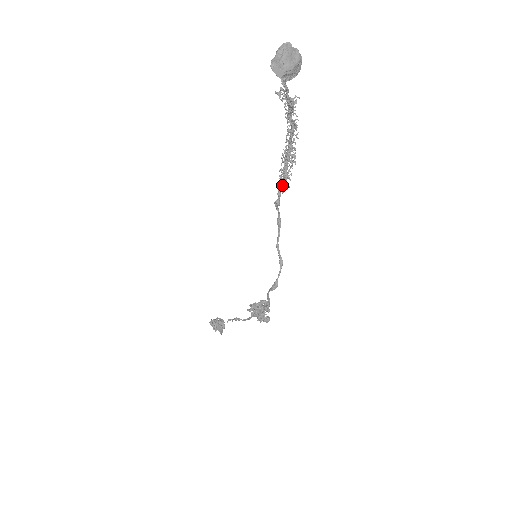
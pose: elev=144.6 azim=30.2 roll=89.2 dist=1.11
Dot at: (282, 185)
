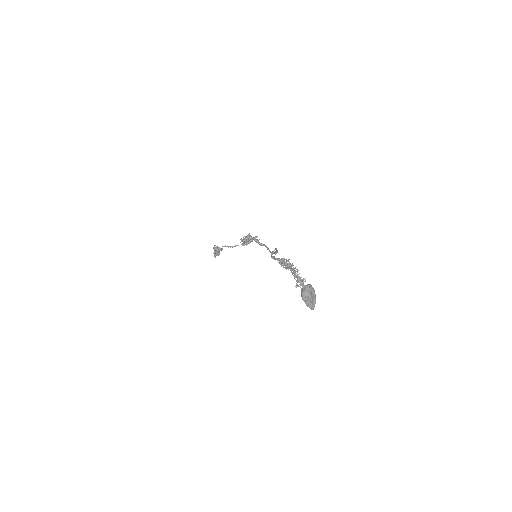
Dot at: occluded
